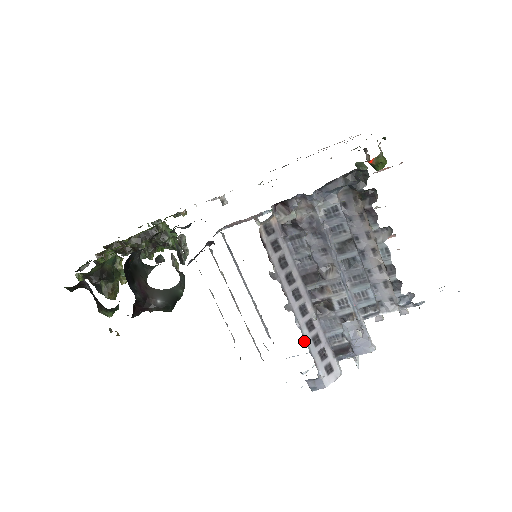
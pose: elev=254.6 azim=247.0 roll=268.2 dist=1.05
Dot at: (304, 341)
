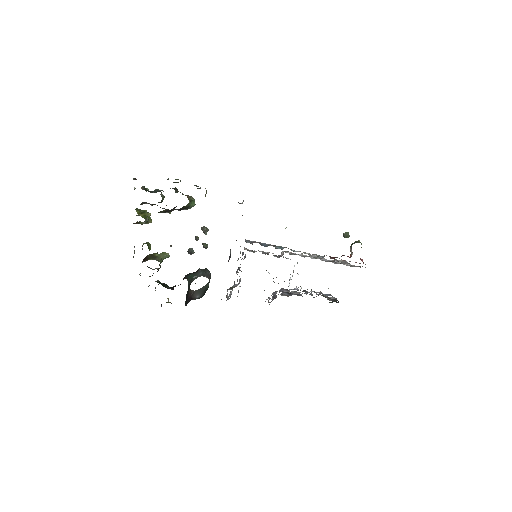
Dot at: (269, 297)
